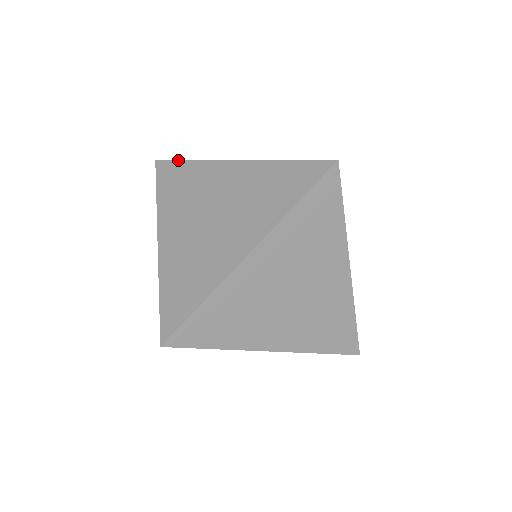
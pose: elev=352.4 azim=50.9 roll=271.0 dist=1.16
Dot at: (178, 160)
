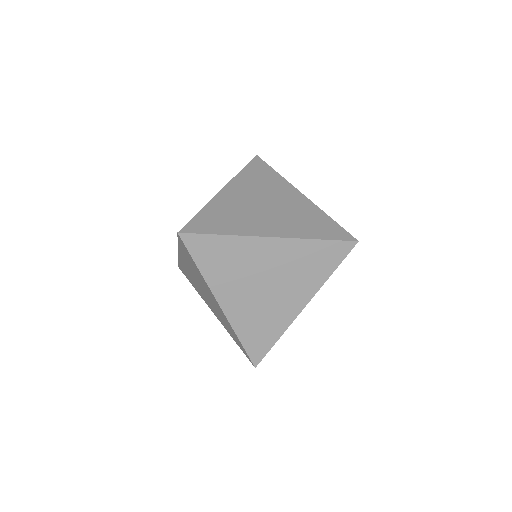
Dot at: (208, 235)
